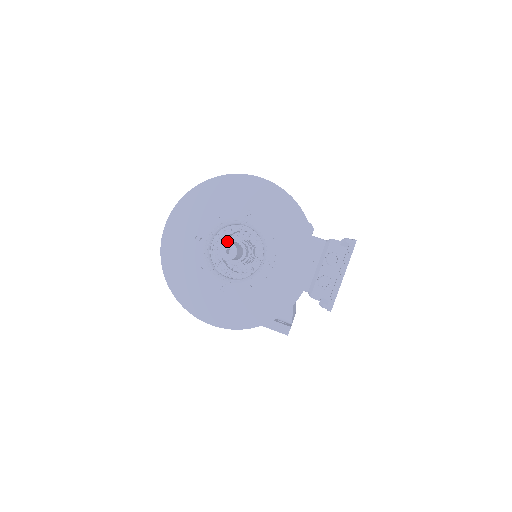
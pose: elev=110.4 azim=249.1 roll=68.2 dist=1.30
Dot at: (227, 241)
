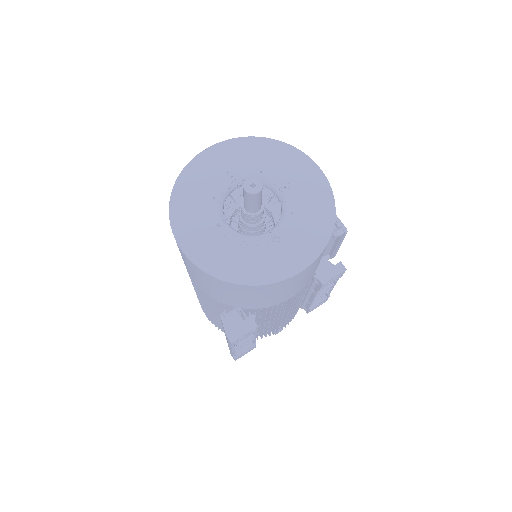
Dot at: occluded
